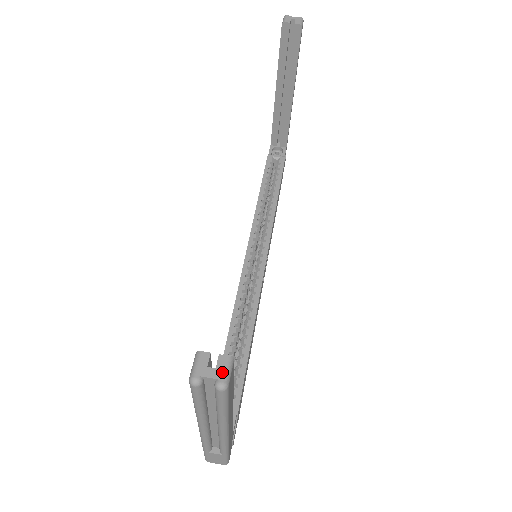
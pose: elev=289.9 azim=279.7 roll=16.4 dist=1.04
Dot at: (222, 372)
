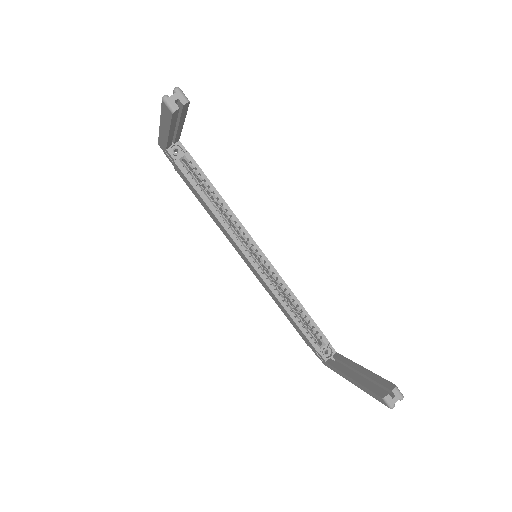
Dot at: (399, 395)
